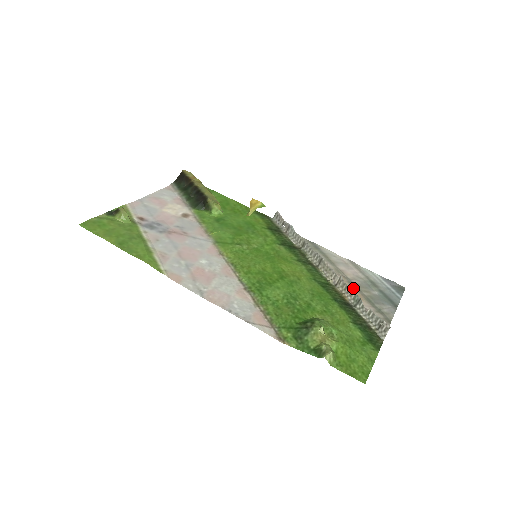
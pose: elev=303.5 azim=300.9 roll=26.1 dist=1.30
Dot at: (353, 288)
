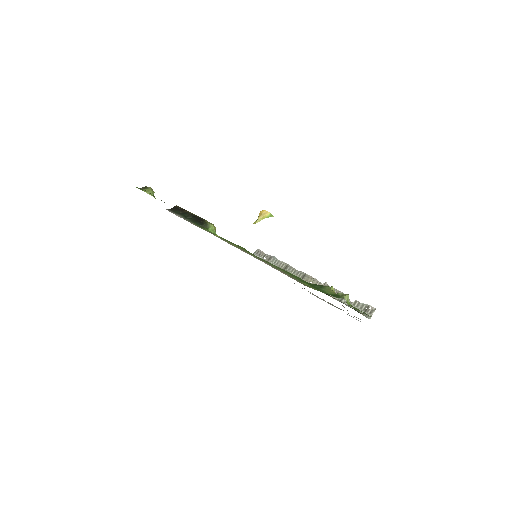
Dot at: (328, 302)
